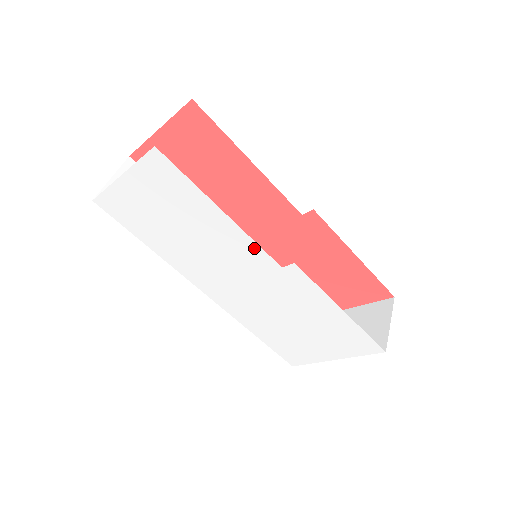
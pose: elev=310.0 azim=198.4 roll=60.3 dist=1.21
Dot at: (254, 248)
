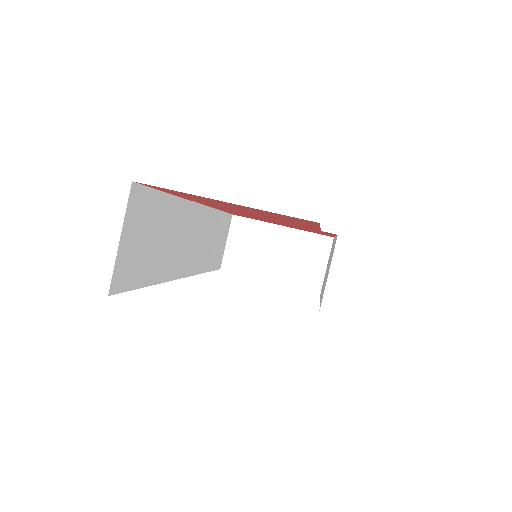
Dot at: occluded
